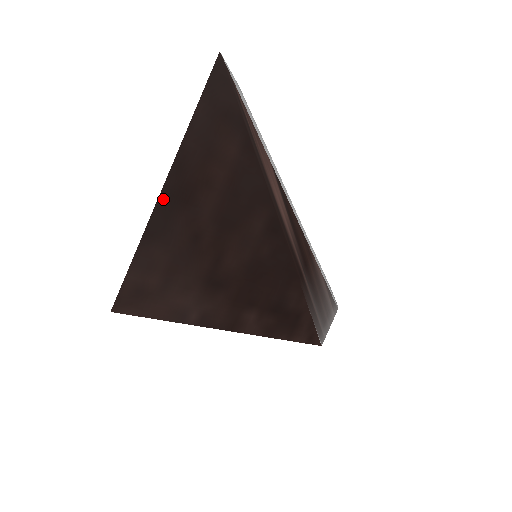
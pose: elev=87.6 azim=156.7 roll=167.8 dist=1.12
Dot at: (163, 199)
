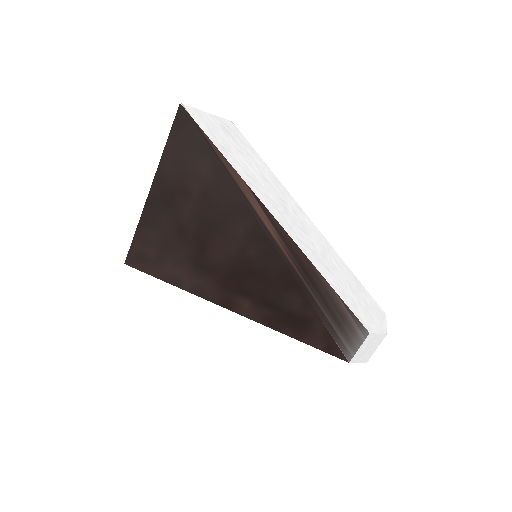
Dot at: (150, 200)
